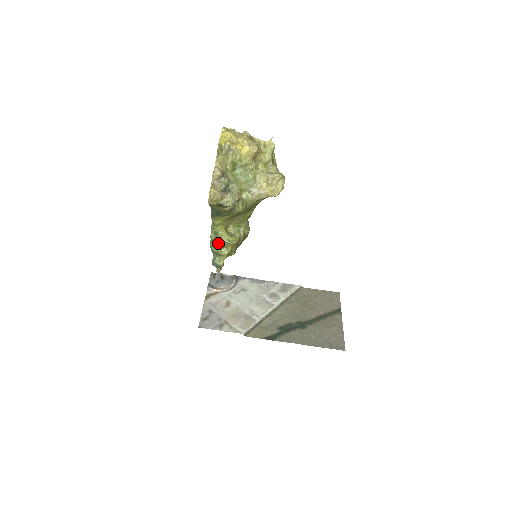
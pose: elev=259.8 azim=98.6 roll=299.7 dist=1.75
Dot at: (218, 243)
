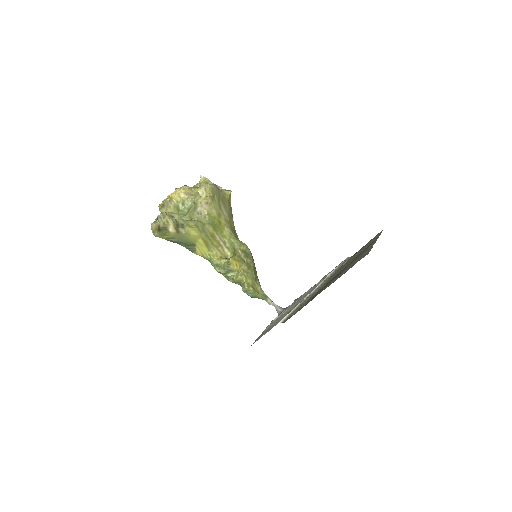
Dot at: (226, 272)
